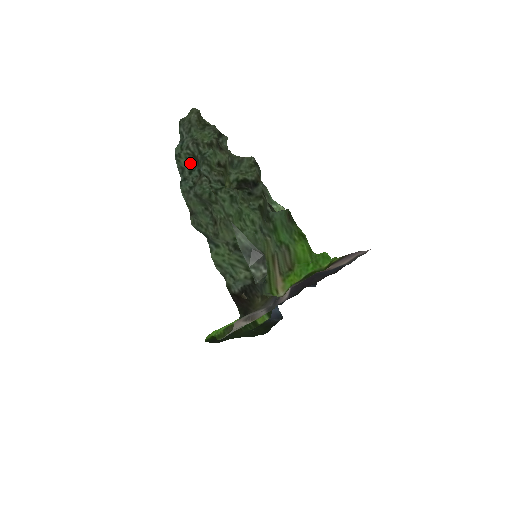
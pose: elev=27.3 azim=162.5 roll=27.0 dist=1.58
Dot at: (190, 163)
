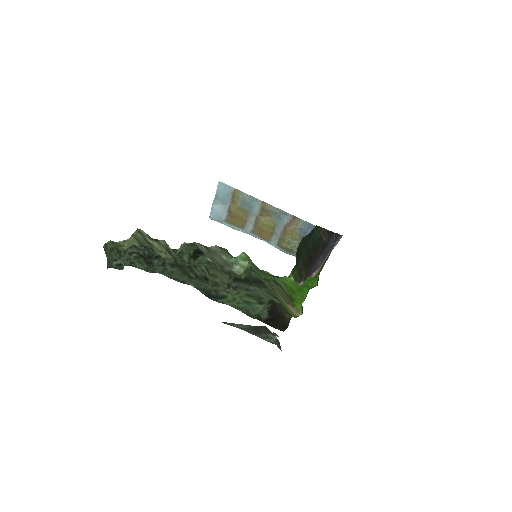
Dot at: (145, 266)
